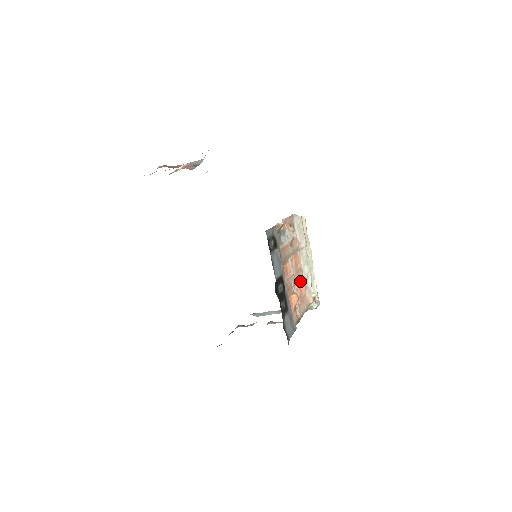
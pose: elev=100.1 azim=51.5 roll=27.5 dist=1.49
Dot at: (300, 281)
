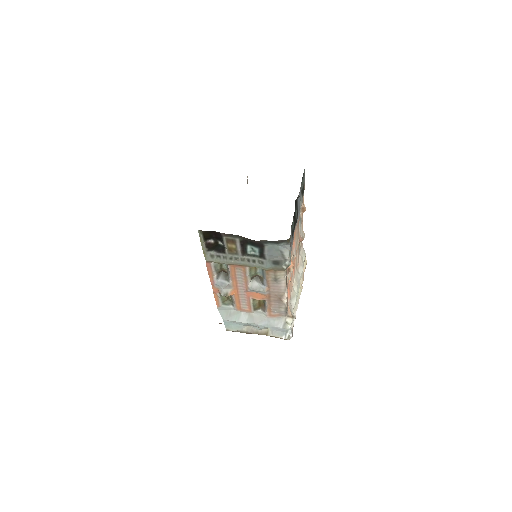
Dot at: (290, 285)
